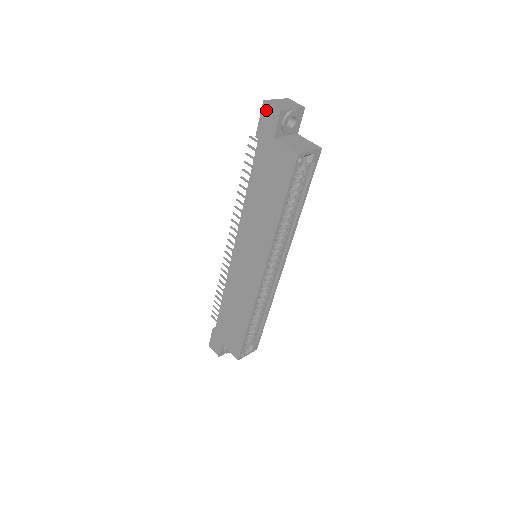
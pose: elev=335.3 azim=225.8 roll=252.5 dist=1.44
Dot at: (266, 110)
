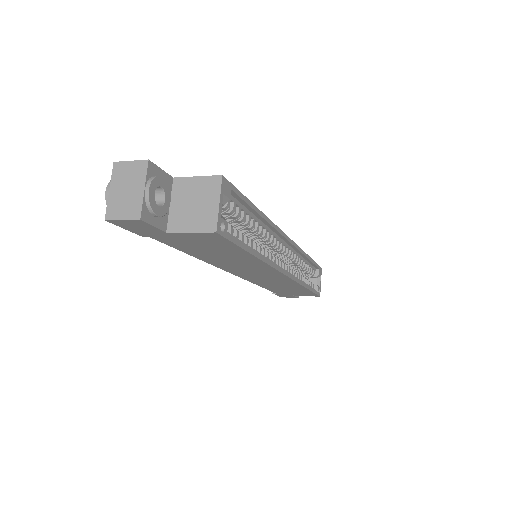
Dot at: (121, 224)
